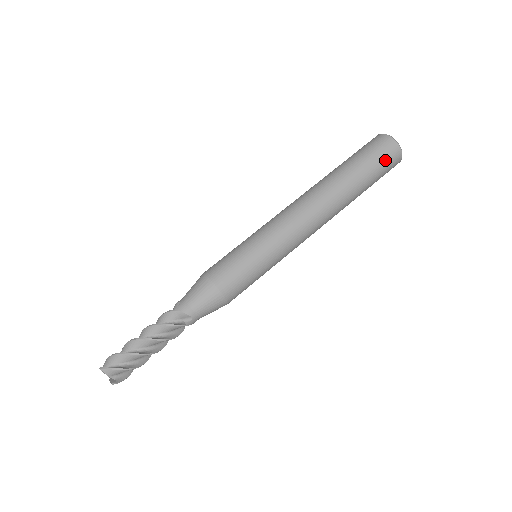
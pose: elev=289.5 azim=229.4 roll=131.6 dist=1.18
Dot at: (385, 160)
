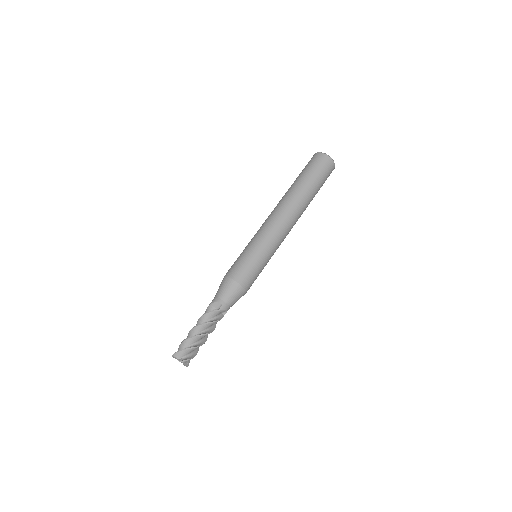
Dot at: (318, 165)
